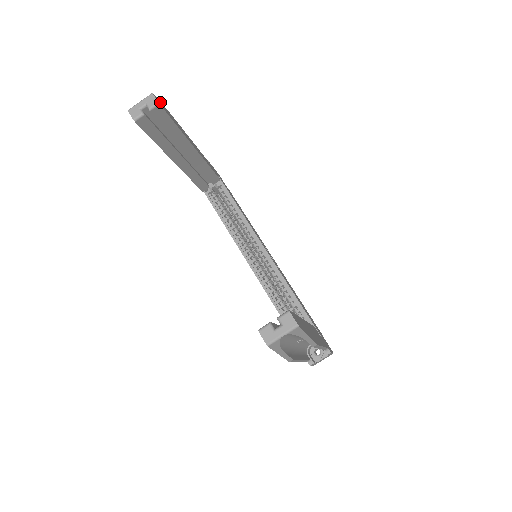
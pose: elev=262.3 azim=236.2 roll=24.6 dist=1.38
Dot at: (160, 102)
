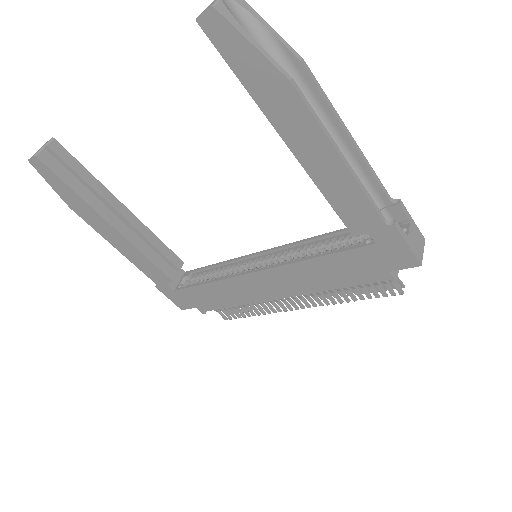
Dot at: occluded
